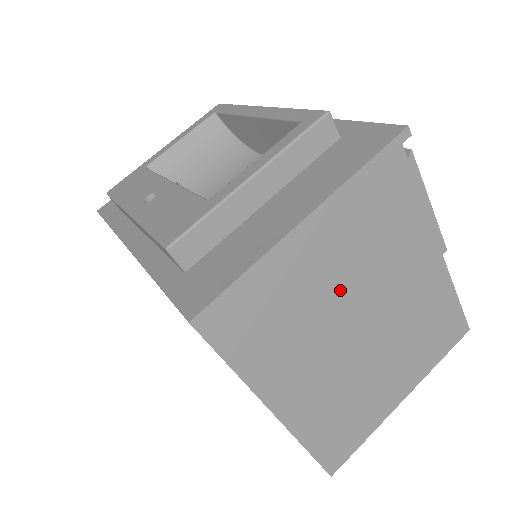
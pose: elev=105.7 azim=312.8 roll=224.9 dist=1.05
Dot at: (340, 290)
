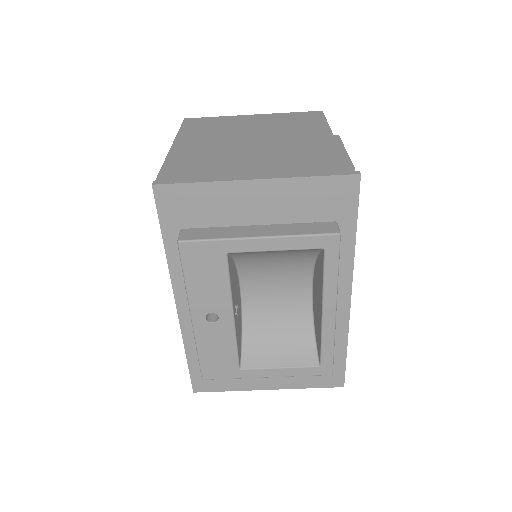
Dot at: occluded
